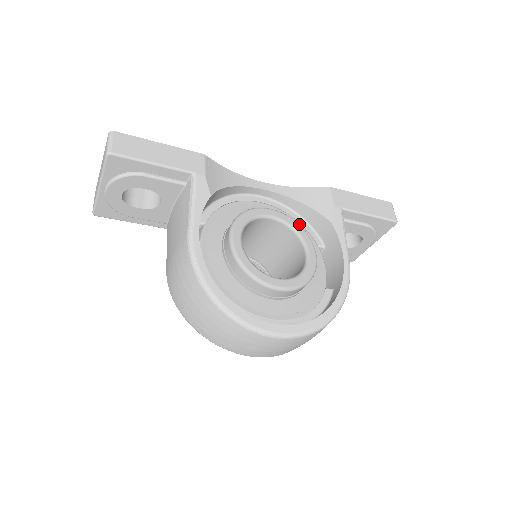
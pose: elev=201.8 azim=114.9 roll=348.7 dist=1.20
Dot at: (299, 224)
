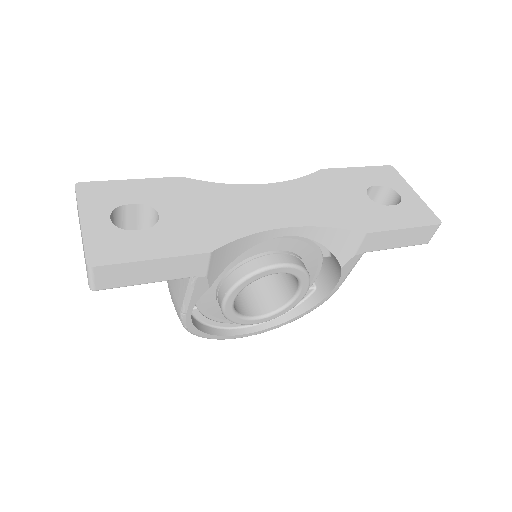
Dot at: (313, 244)
